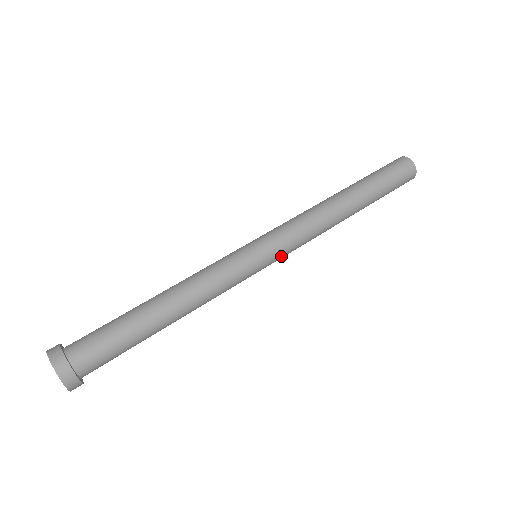
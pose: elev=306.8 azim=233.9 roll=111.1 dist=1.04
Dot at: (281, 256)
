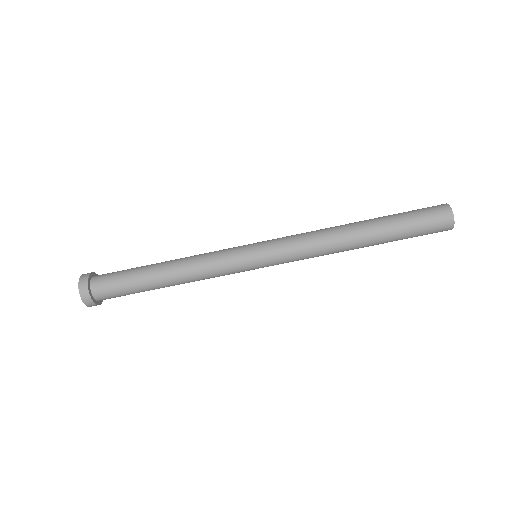
Dot at: occluded
